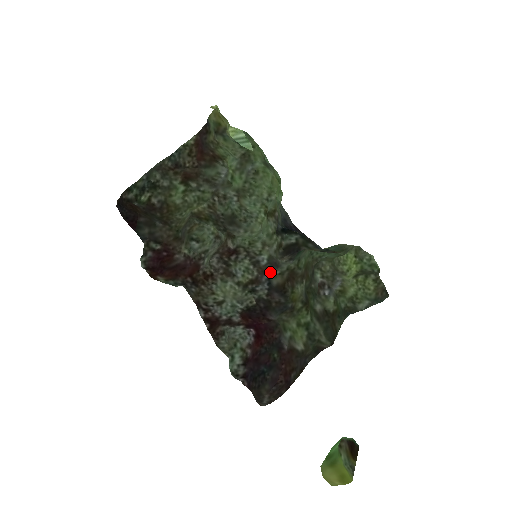
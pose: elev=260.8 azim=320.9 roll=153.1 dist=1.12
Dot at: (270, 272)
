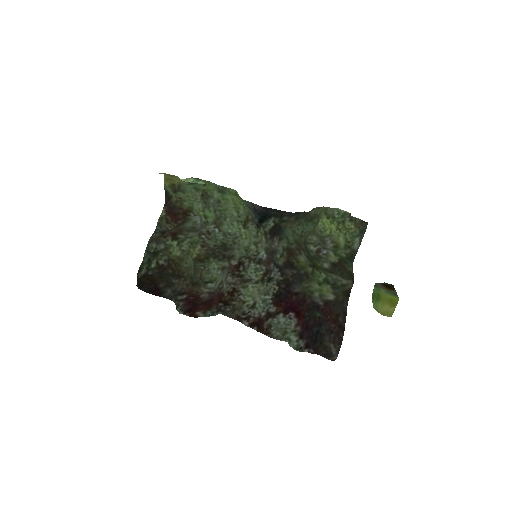
Dot at: (273, 259)
